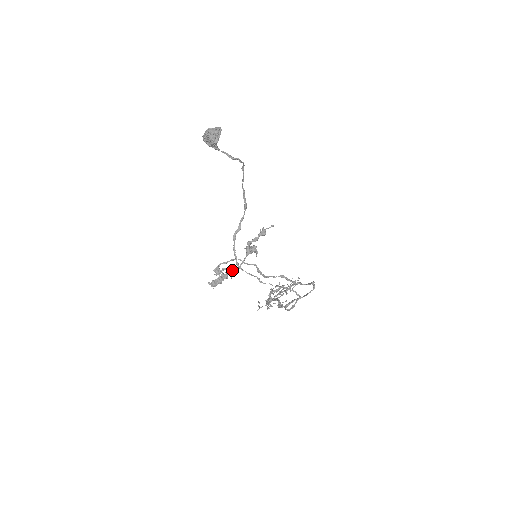
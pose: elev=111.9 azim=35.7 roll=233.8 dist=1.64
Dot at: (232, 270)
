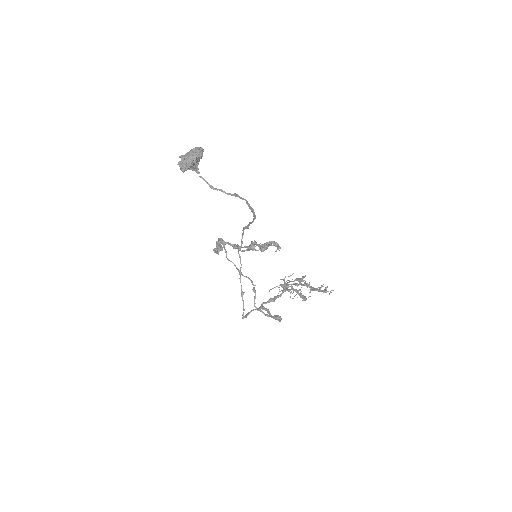
Dot at: (237, 248)
